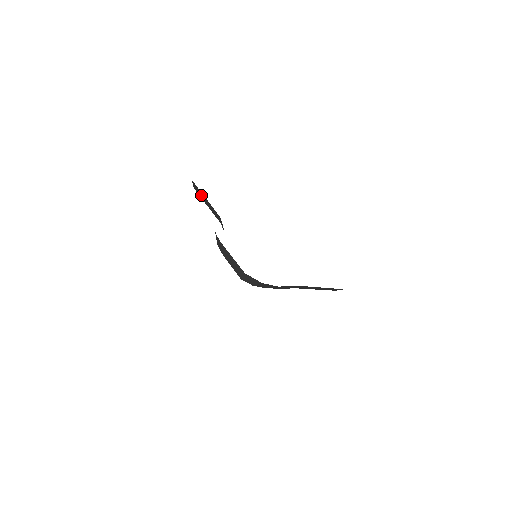
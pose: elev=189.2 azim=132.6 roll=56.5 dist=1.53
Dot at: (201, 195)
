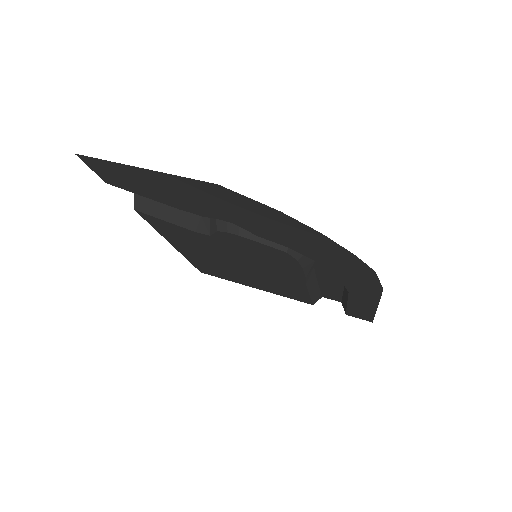
Dot at: (154, 208)
